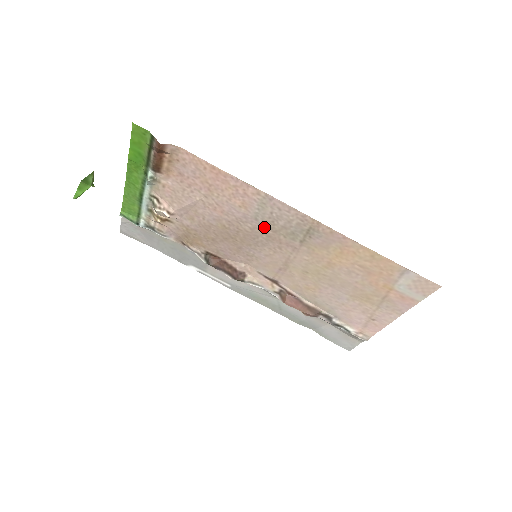
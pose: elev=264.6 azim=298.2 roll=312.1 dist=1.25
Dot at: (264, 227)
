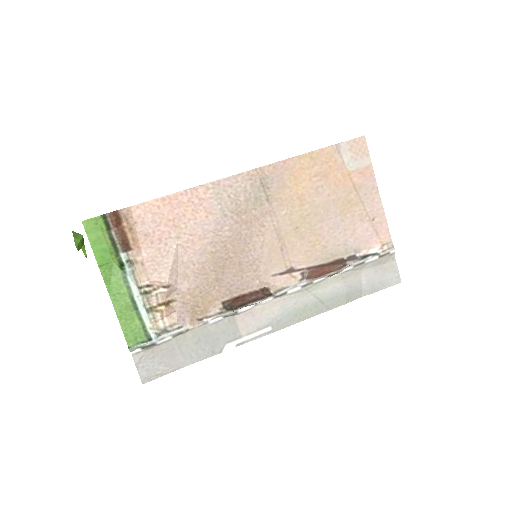
Dot at: (236, 217)
